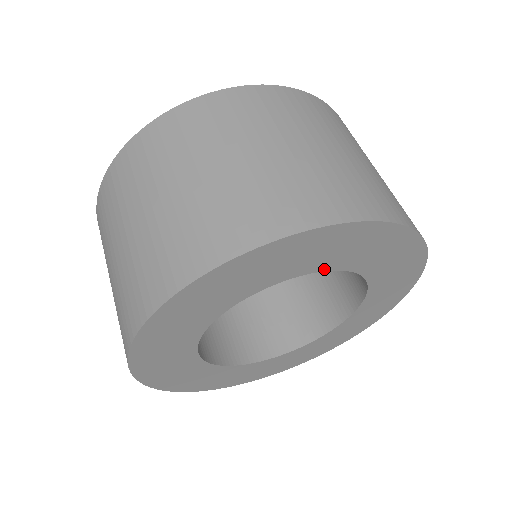
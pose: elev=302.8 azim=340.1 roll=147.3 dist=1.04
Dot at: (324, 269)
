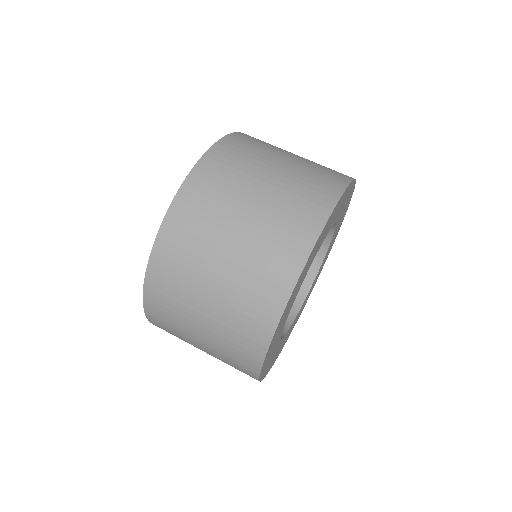
Dot at: (330, 228)
